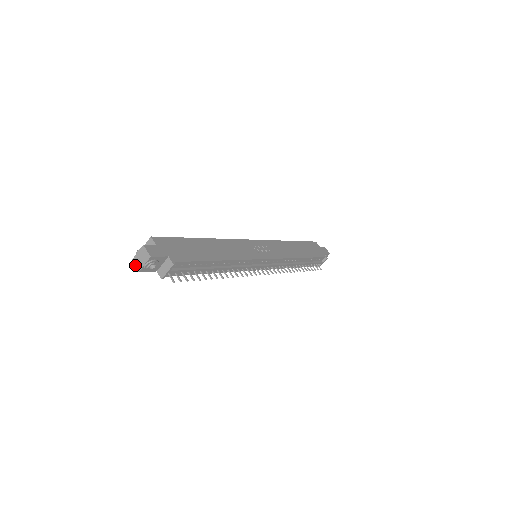
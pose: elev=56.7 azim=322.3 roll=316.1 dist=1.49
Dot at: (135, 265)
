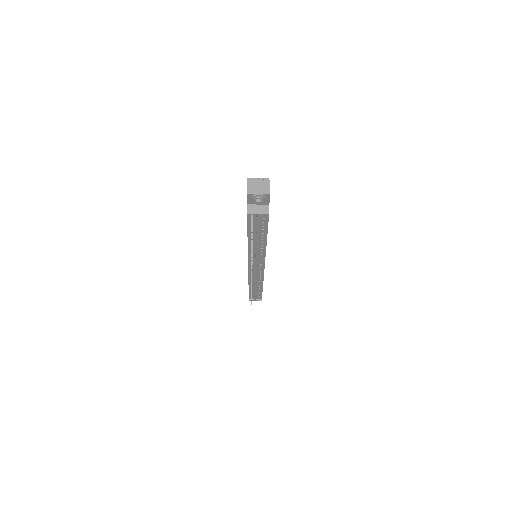
Dot at: (248, 186)
